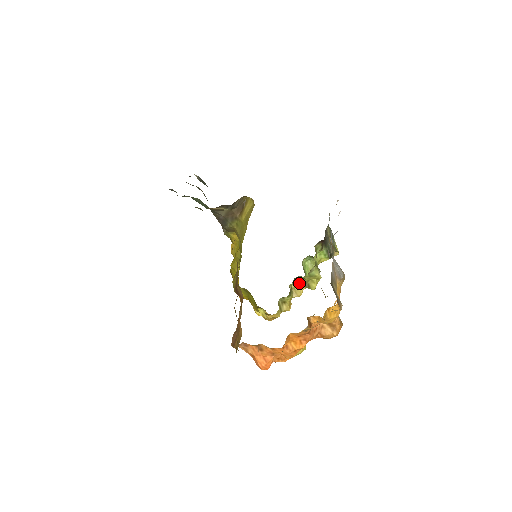
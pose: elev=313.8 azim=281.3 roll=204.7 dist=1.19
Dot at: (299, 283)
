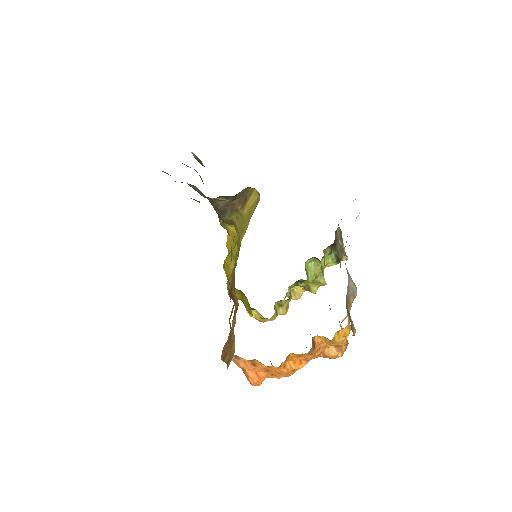
Dot at: occluded
